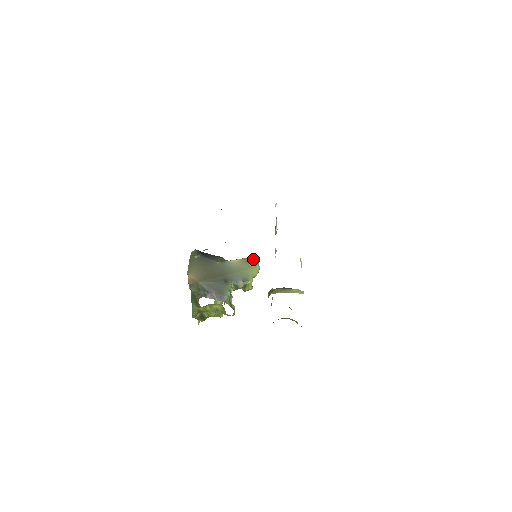
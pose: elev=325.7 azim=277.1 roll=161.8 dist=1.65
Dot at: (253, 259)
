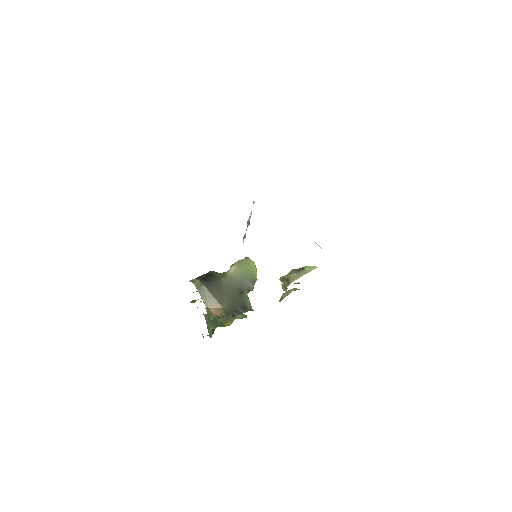
Dot at: (244, 258)
